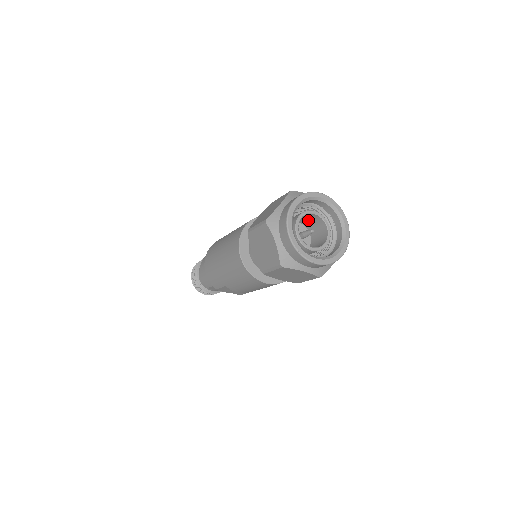
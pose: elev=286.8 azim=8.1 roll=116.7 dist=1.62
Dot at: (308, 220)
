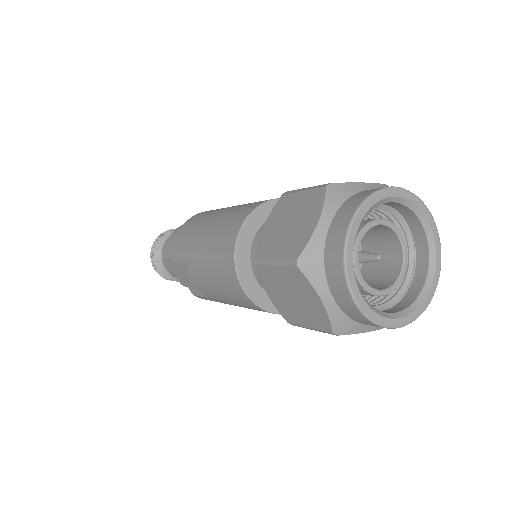
Dot at: (378, 245)
